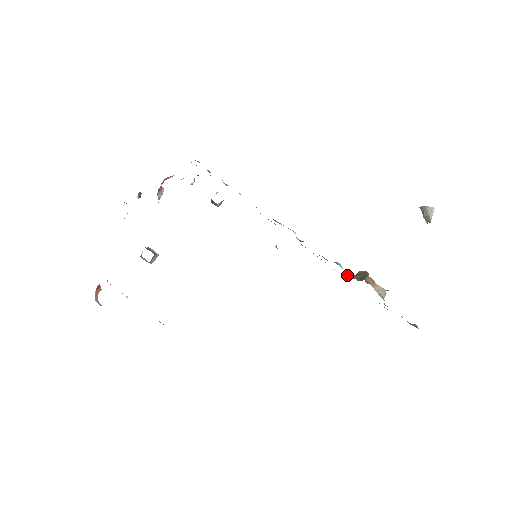
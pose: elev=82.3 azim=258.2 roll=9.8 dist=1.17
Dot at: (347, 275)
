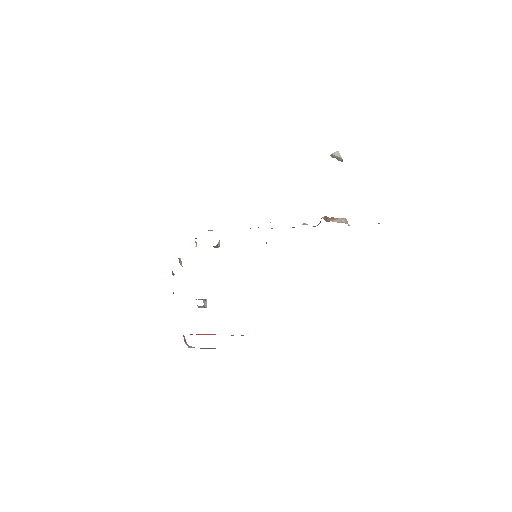
Dot at: (314, 226)
